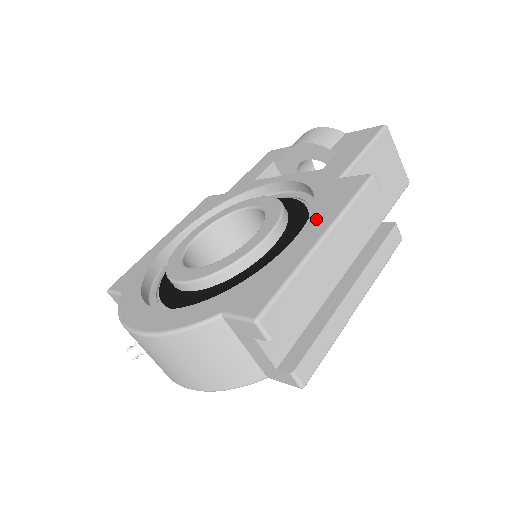
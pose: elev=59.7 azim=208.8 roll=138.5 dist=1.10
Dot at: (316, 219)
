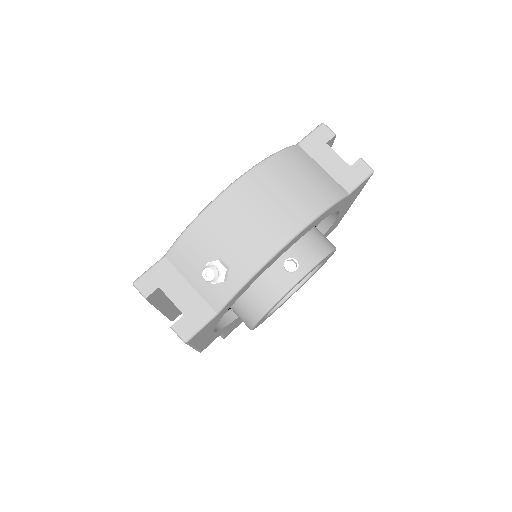
Dot at: occluded
